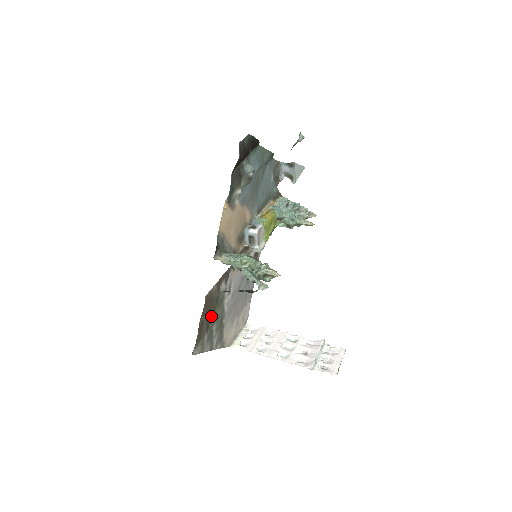
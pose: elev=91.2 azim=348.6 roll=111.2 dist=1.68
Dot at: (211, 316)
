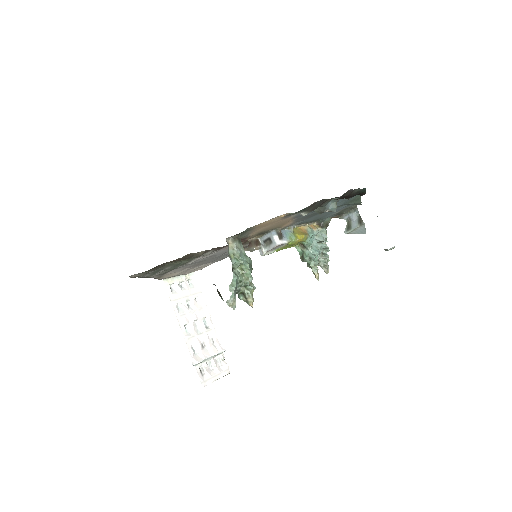
Dot at: occluded
